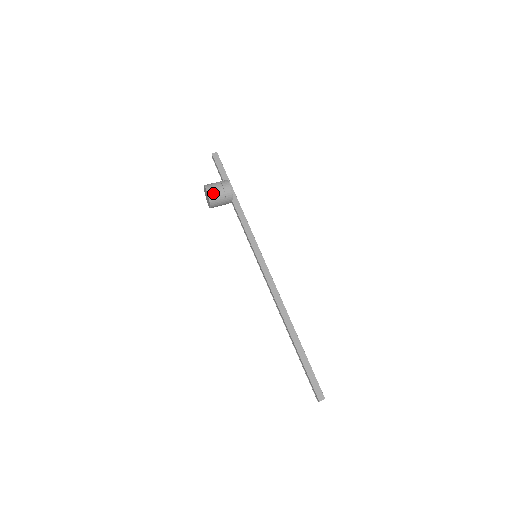
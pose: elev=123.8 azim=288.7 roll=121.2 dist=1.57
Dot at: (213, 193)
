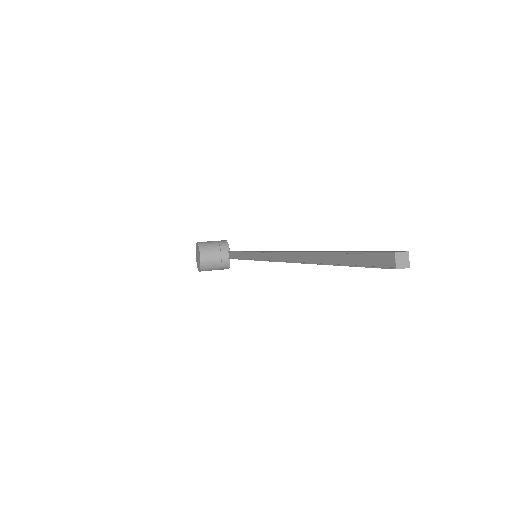
Dot at: (204, 242)
